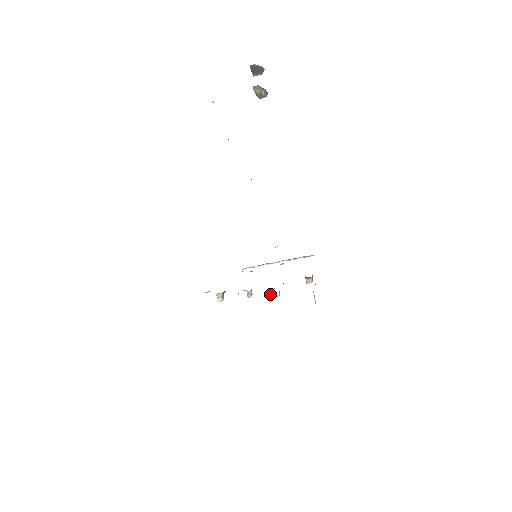
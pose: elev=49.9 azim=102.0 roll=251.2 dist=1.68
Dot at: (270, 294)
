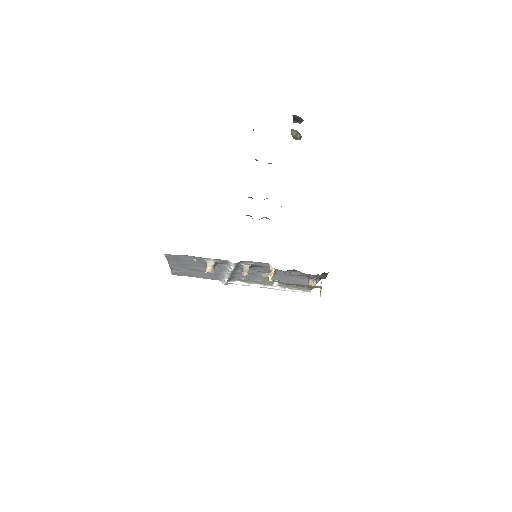
Dot at: (273, 268)
